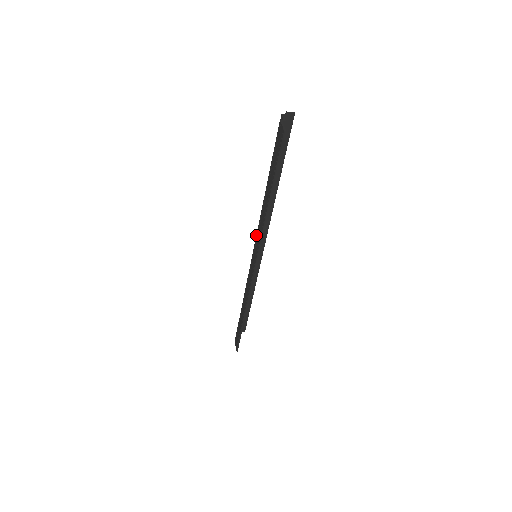
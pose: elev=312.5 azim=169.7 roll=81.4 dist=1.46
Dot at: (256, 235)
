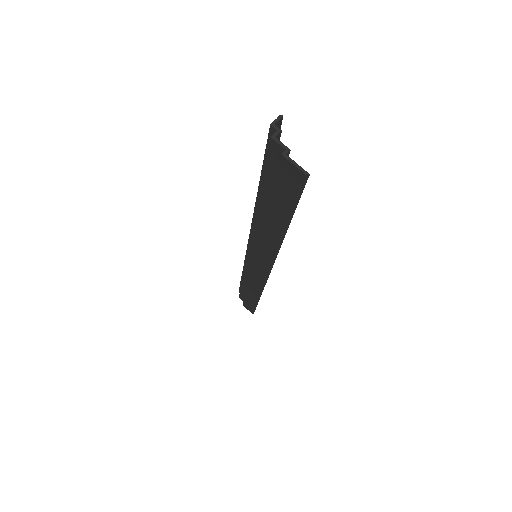
Dot at: (257, 249)
